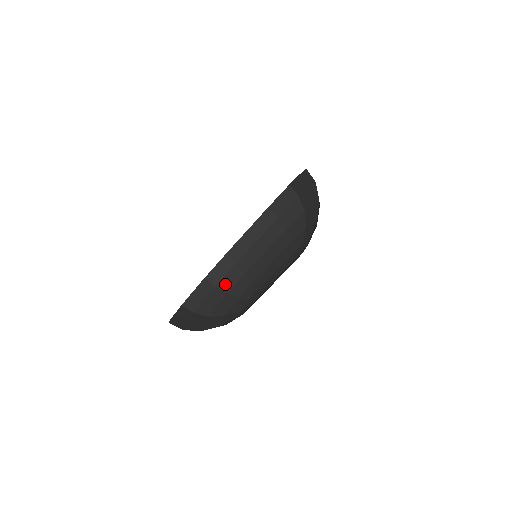
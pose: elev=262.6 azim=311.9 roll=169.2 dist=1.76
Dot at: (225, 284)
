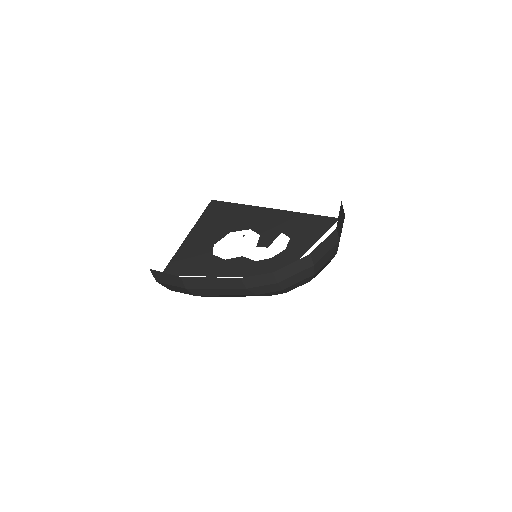
Dot at: (169, 287)
